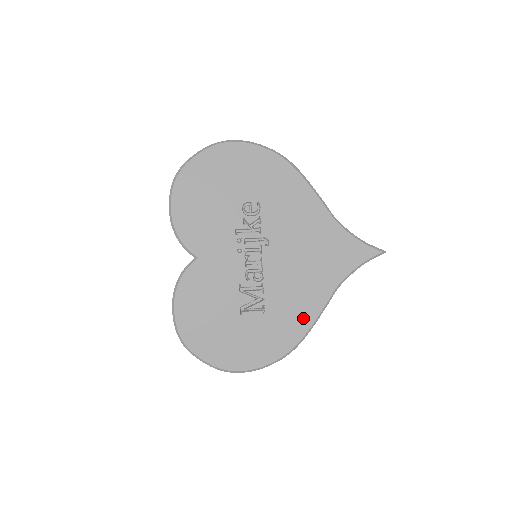
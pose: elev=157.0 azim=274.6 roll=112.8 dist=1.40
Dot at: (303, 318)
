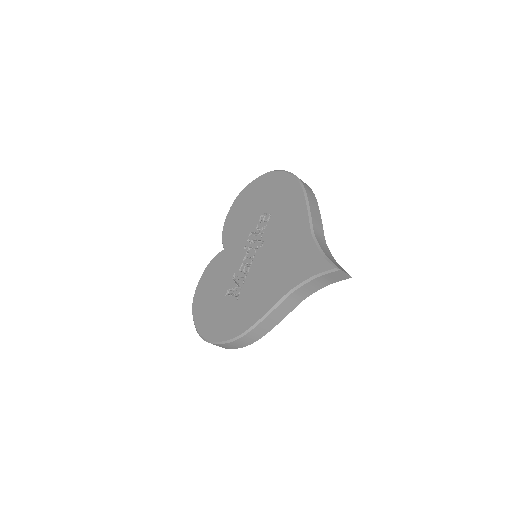
Dot at: (256, 311)
